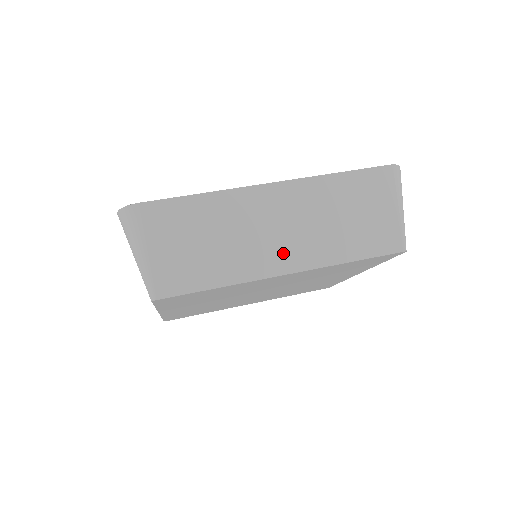
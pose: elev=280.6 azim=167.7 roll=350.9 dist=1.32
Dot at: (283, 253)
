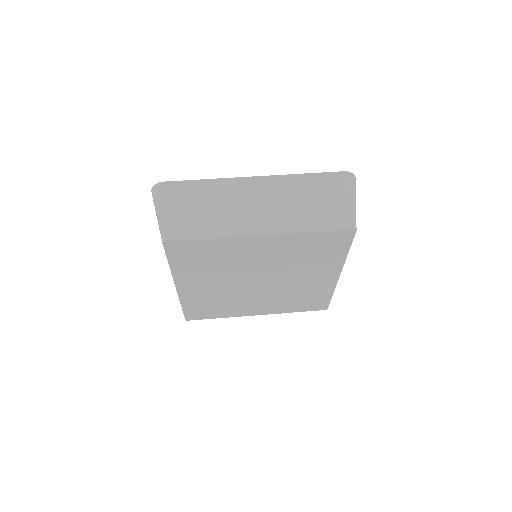
Dot at: (259, 221)
